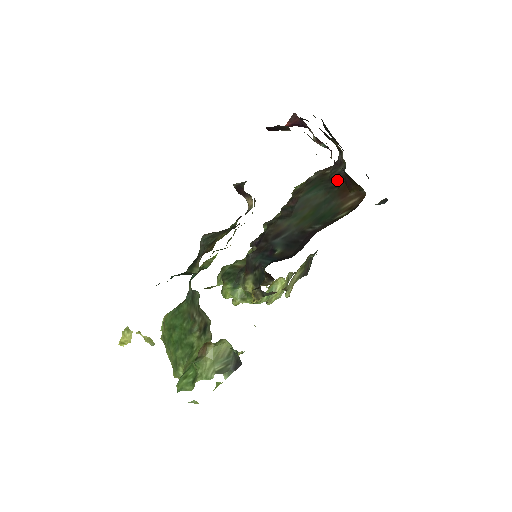
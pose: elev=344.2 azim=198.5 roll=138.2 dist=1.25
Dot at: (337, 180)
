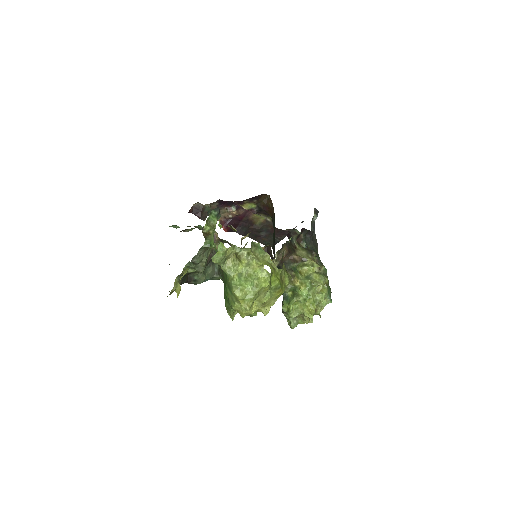
Dot at: occluded
